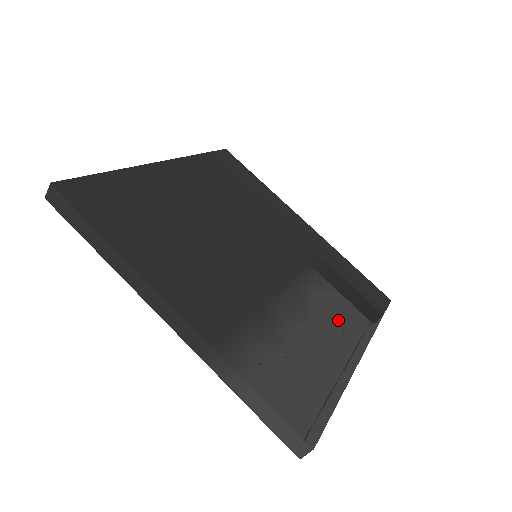
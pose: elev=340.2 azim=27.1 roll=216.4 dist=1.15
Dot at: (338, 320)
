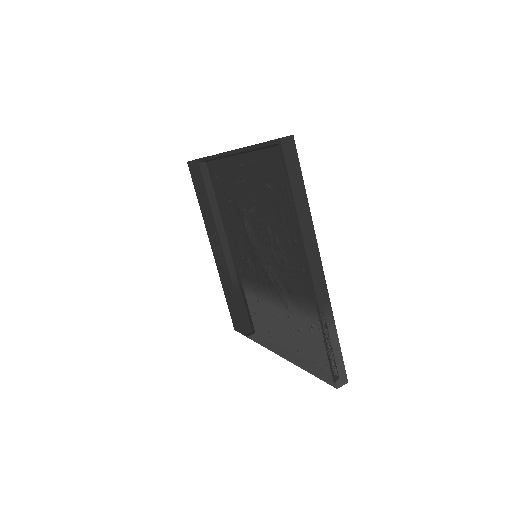
Dot at: occluded
